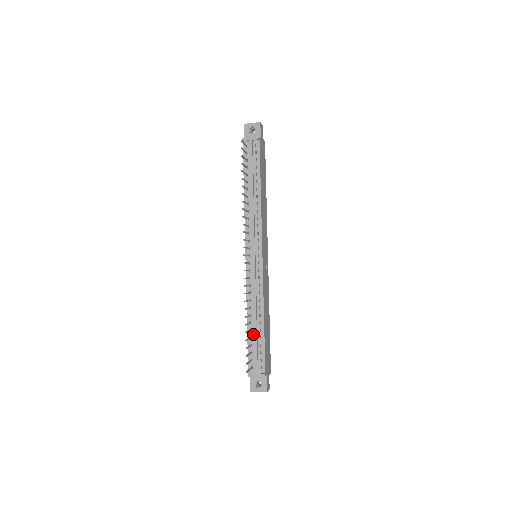
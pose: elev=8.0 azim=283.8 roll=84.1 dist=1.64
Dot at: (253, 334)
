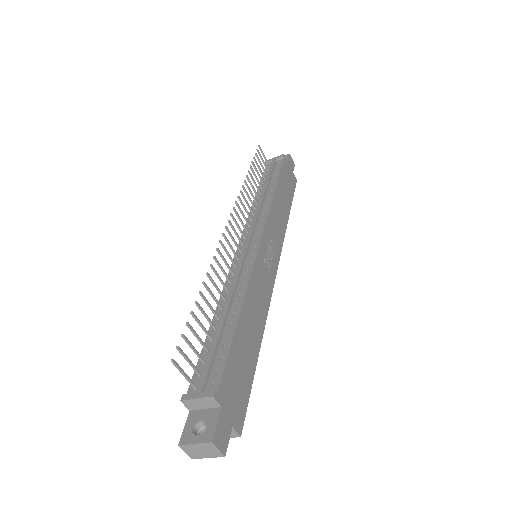
Dot at: (216, 333)
